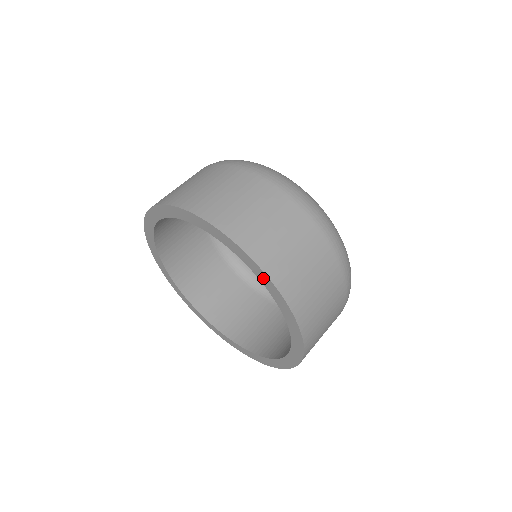
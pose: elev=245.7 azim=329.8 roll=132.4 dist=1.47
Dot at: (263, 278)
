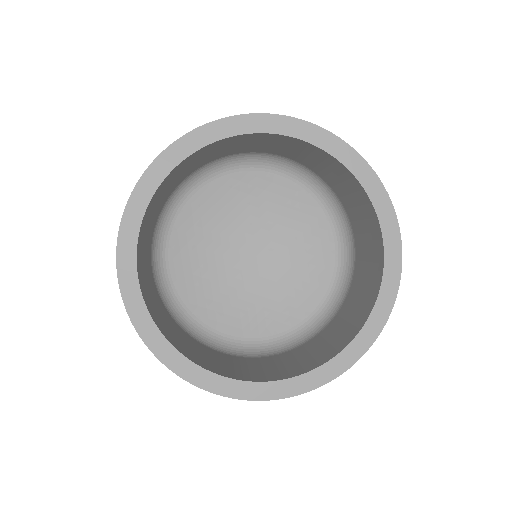
Dot at: (392, 269)
